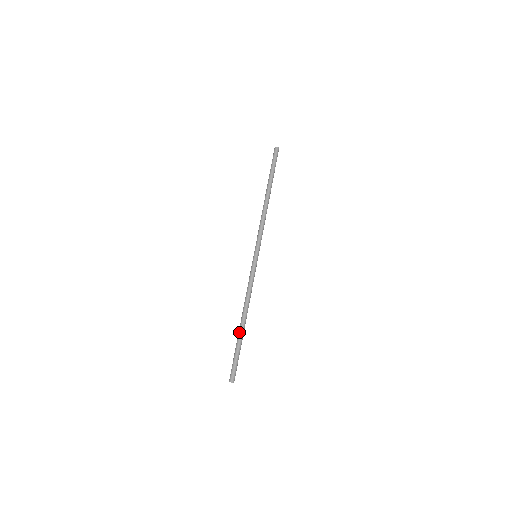
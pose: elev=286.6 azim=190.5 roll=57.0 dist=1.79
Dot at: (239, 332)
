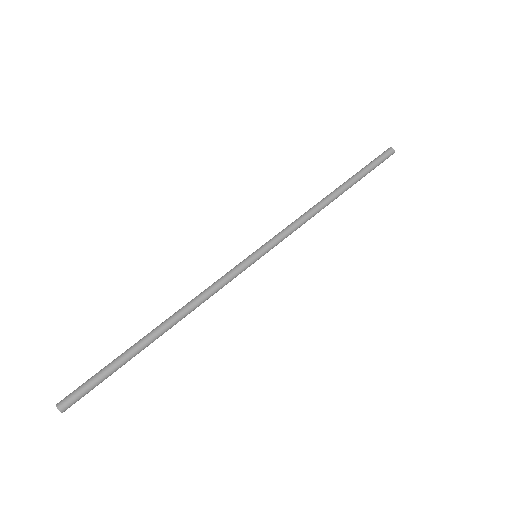
Dot at: (142, 343)
